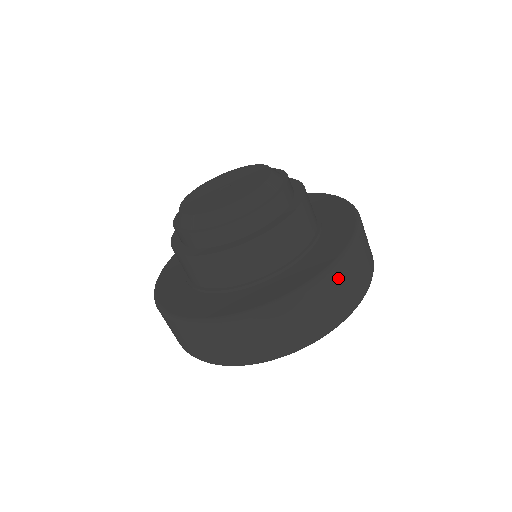
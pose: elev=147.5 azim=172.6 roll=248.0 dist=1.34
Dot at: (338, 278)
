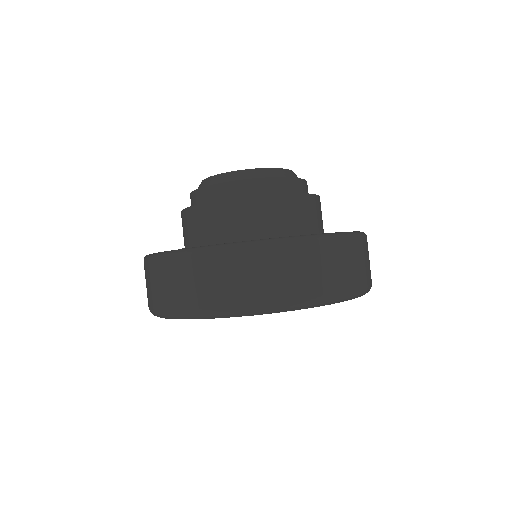
Dot at: (367, 245)
